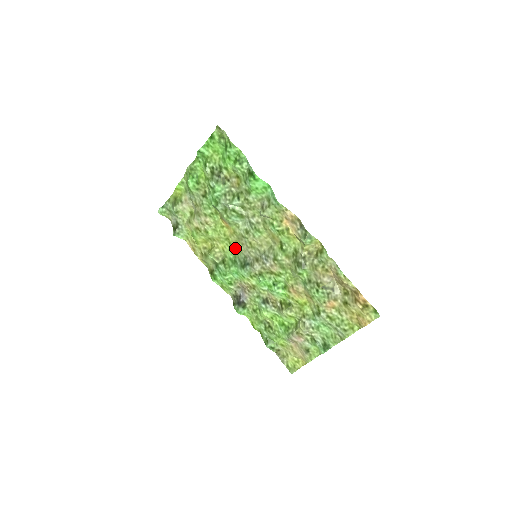
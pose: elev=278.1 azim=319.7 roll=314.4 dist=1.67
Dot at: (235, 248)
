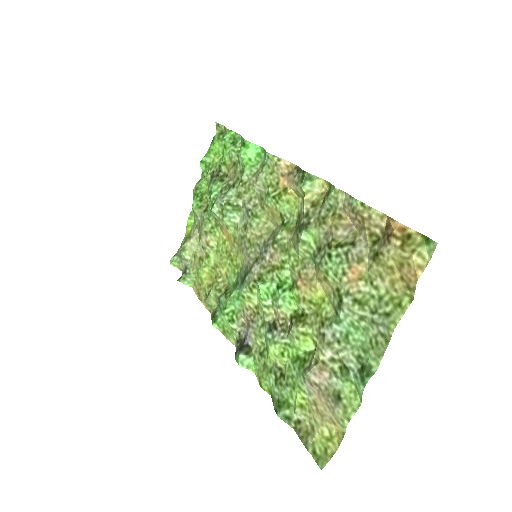
Dot at: (237, 264)
